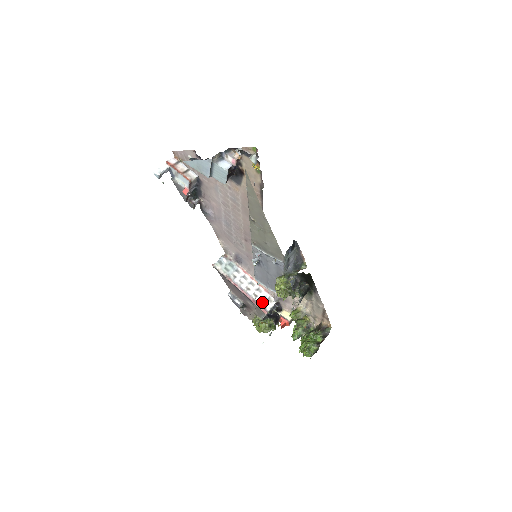
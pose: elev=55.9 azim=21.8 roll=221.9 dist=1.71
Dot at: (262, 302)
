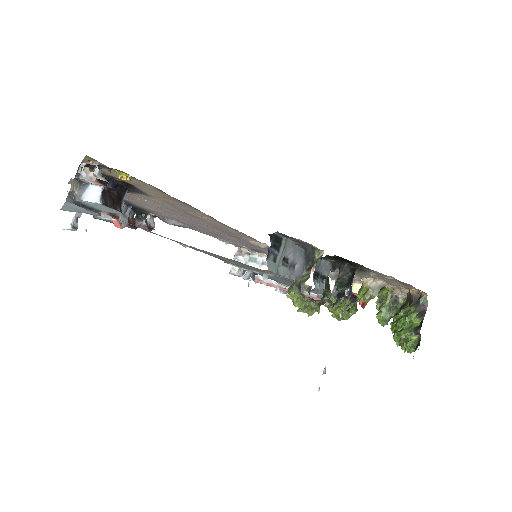
Dot at: occluded
